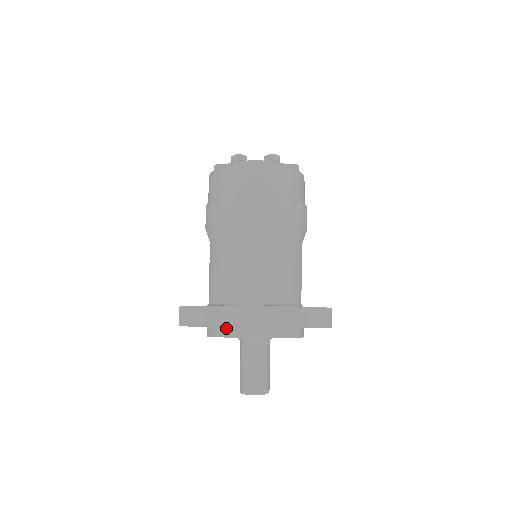
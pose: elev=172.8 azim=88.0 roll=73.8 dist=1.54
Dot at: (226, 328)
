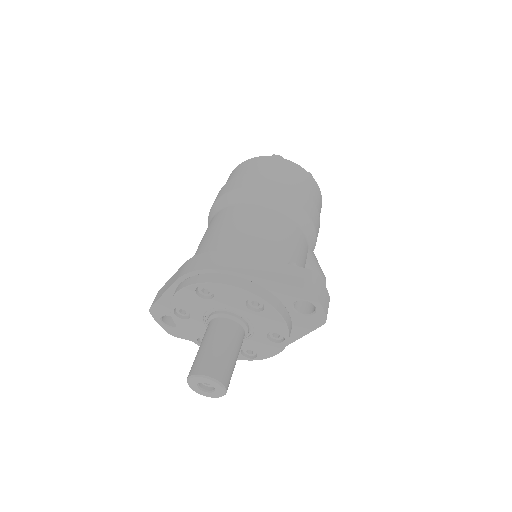
Dot at: (179, 285)
